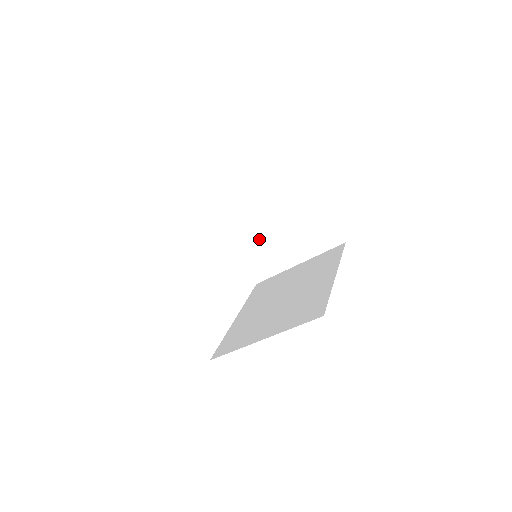
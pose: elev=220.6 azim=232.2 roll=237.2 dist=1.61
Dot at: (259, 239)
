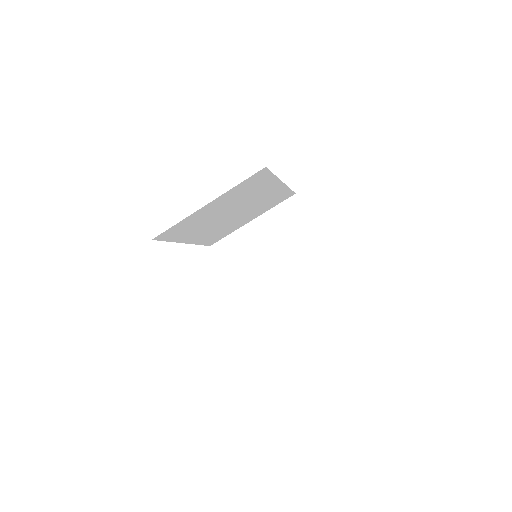
Dot at: (256, 270)
